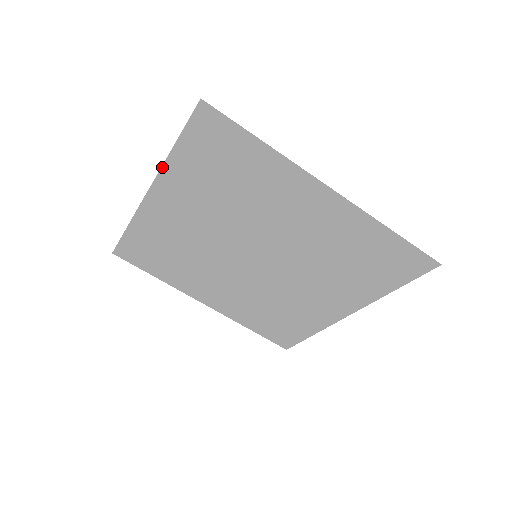
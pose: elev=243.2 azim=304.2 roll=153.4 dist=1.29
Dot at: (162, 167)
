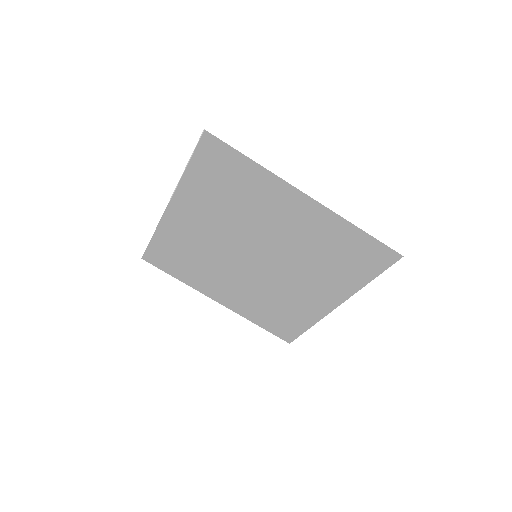
Dot at: (179, 184)
